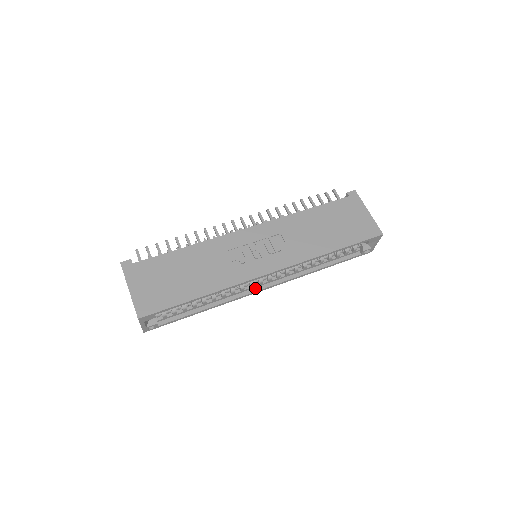
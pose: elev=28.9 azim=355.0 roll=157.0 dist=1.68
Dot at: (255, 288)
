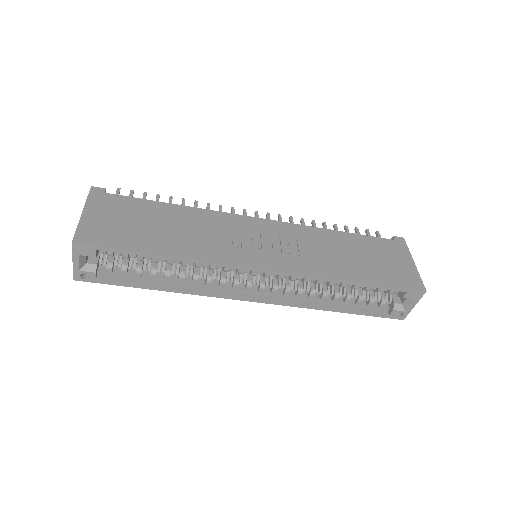
Dot at: (239, 293)
